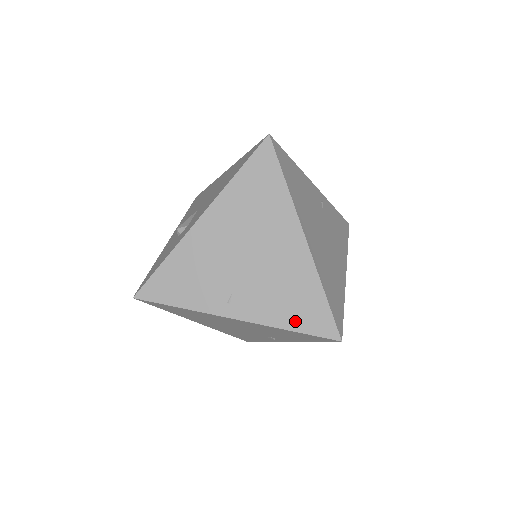
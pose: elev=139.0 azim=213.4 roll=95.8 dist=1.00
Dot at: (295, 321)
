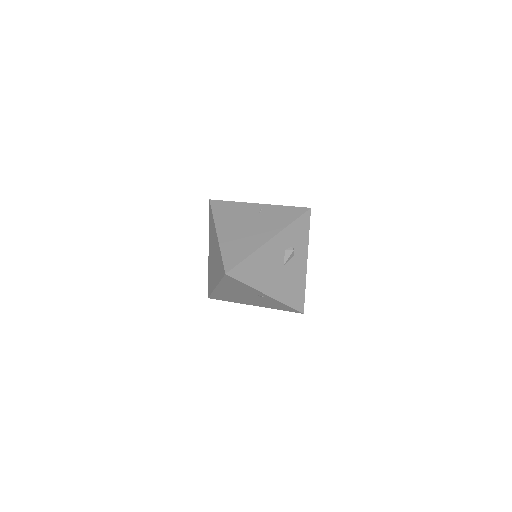
Dot at: (220, 275)
